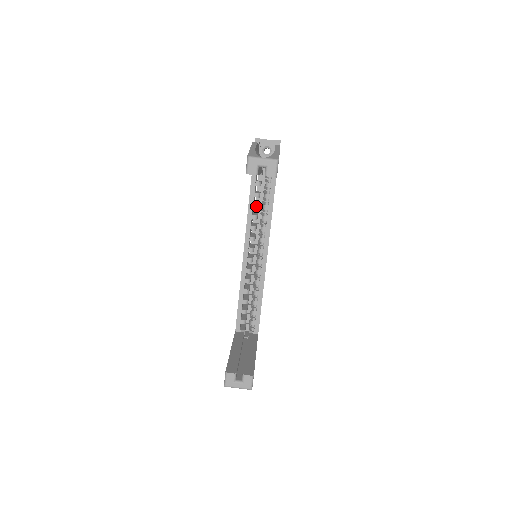
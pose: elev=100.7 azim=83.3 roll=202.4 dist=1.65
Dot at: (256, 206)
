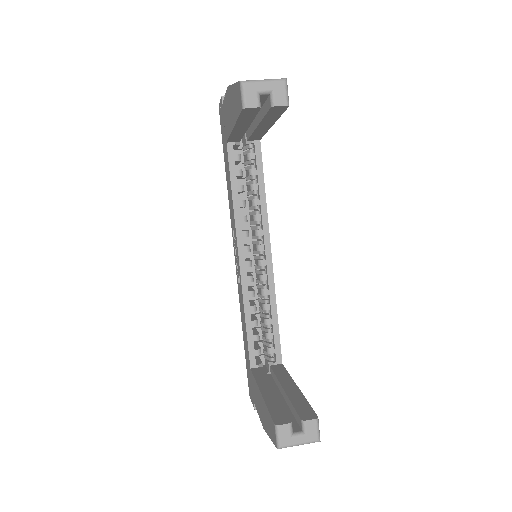
Dot at: (241, 188)
